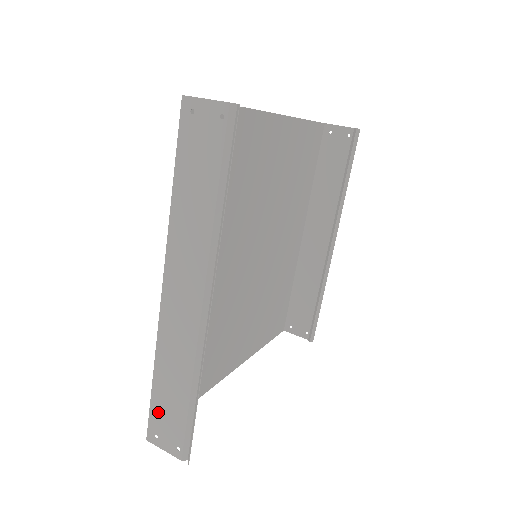
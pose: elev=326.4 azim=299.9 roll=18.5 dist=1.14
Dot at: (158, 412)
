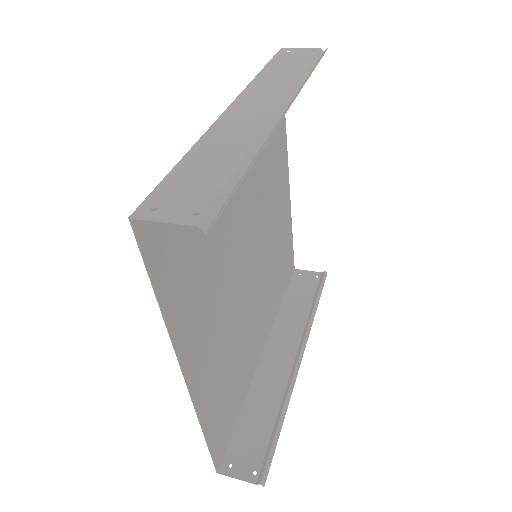
Dot at: (174, 184)
